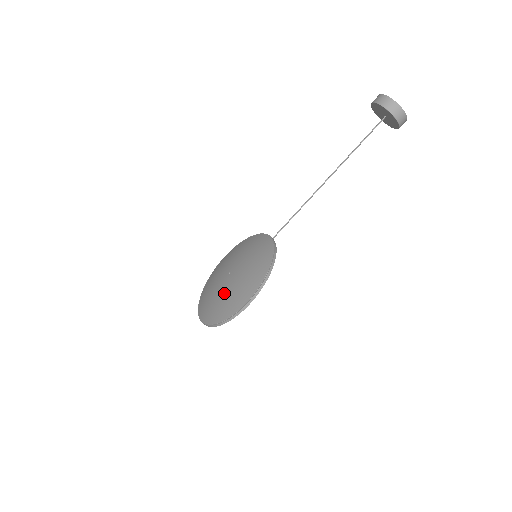
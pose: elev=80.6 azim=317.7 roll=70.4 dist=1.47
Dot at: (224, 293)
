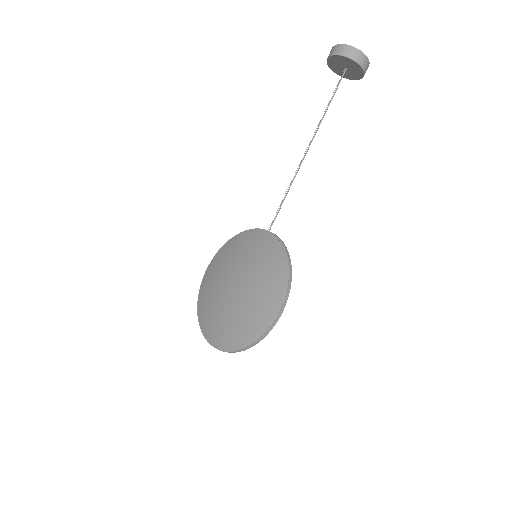
Dot at: (241, 309)
